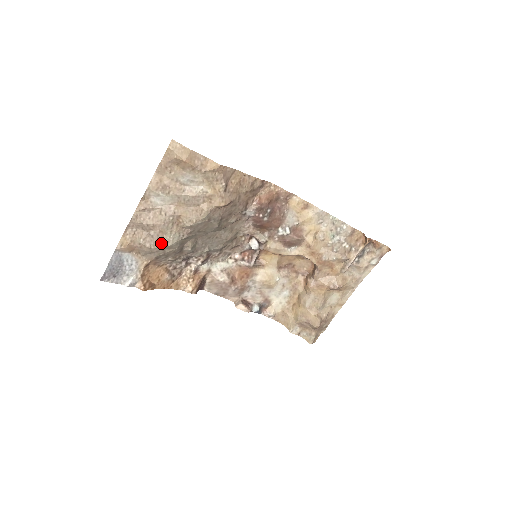
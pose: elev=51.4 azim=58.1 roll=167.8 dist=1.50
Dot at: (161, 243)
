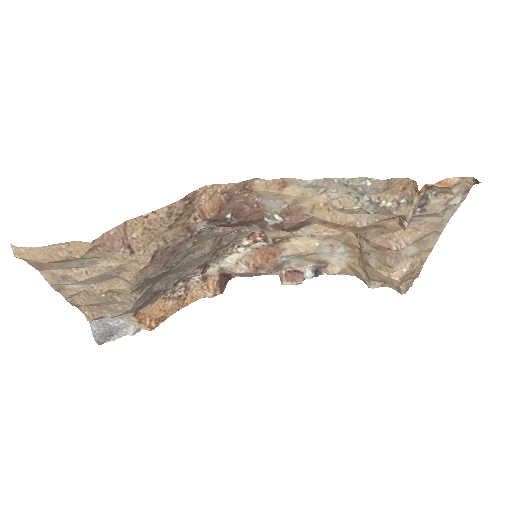
Dot at: (120, 310)
